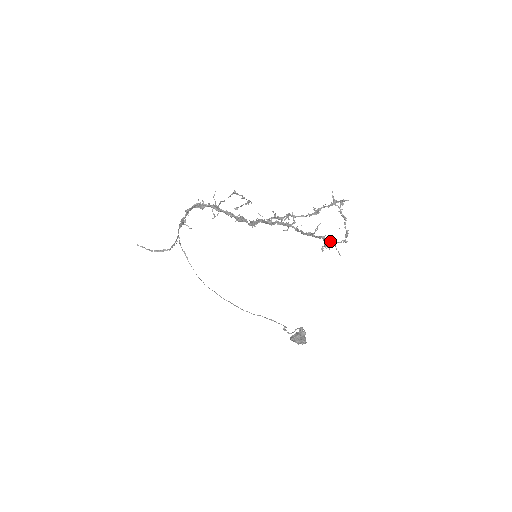
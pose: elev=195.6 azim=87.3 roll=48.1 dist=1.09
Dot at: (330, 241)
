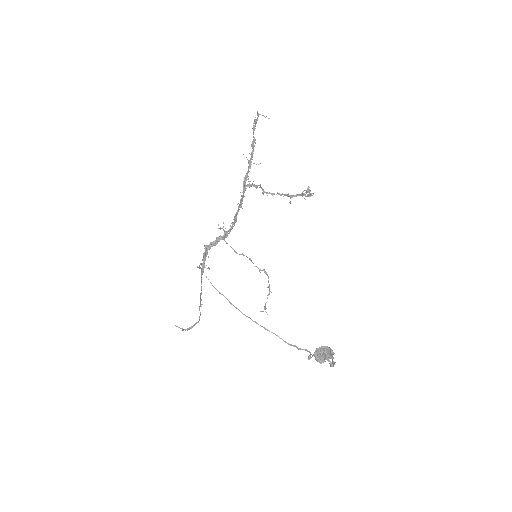
Dot at: (257, 118)
